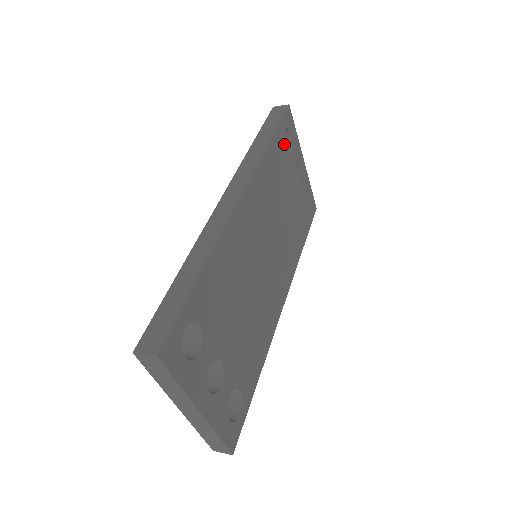
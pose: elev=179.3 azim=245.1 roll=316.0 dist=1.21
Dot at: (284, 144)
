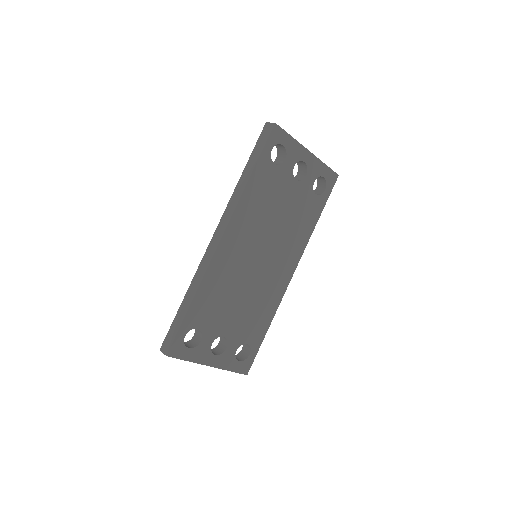
Dot at: (281, 151)
